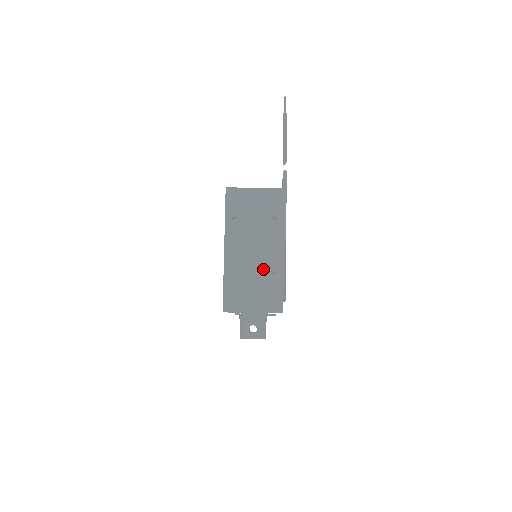
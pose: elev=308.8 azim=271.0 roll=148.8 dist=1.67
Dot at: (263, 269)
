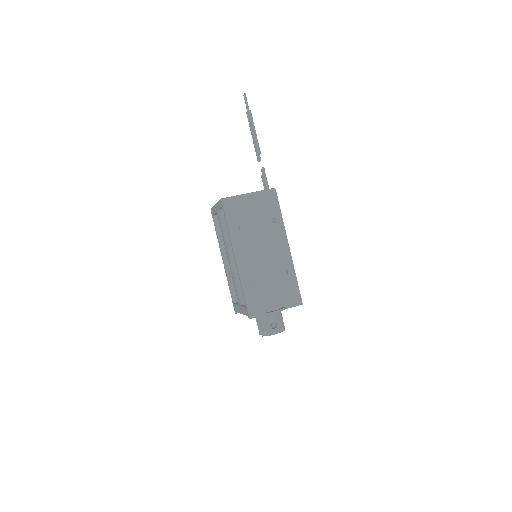
Dot at: (275, 269)
